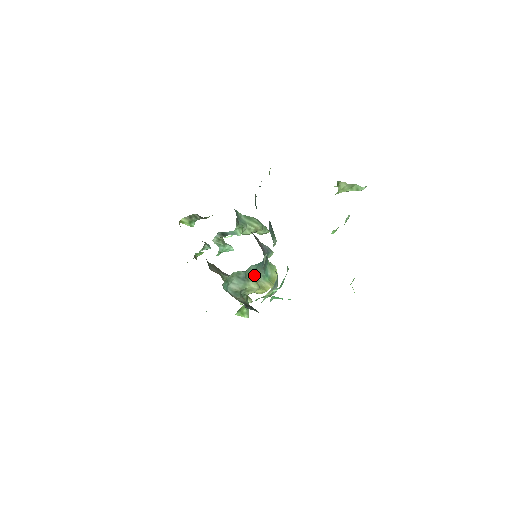
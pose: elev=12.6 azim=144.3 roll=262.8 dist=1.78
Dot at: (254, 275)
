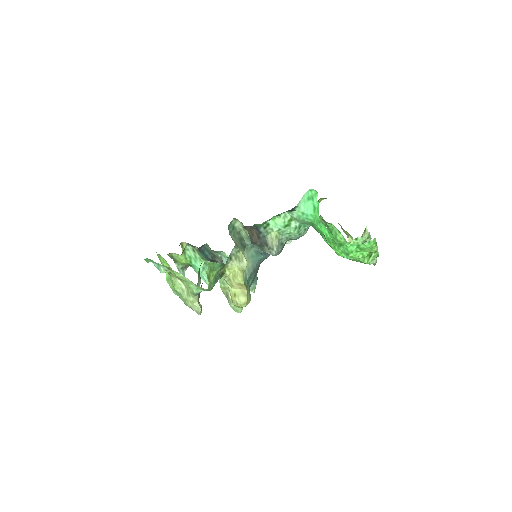
Dot at: occluded
